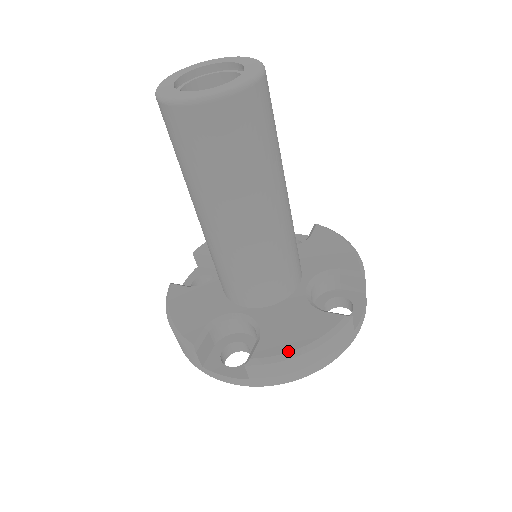
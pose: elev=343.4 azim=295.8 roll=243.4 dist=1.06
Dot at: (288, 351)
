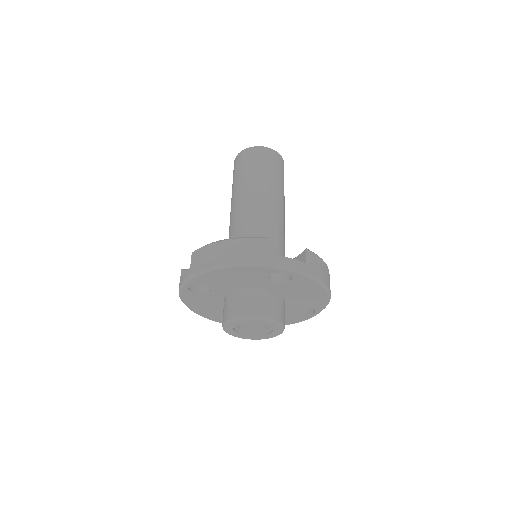
Dot at: occluded
